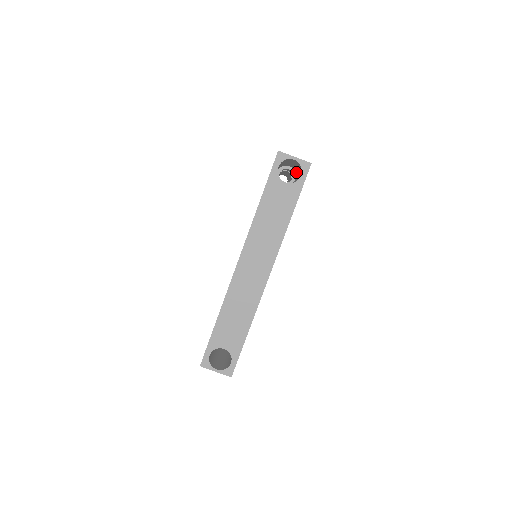
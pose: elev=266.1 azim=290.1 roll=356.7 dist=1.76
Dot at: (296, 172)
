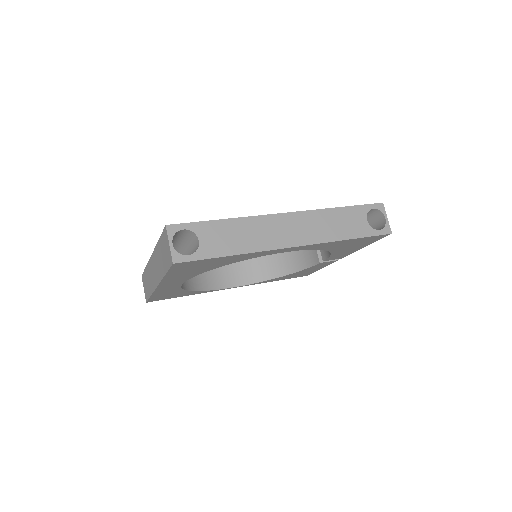
Dot at: occluded
